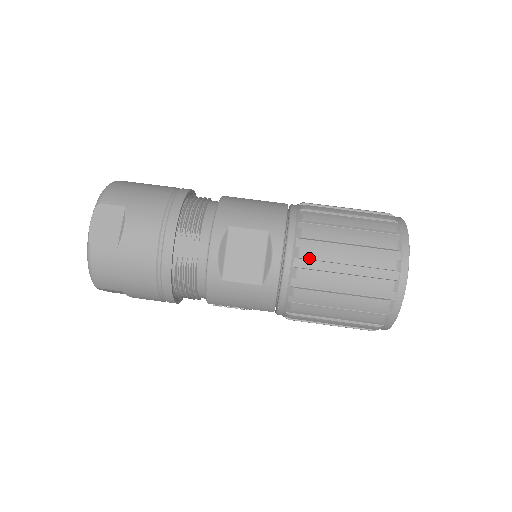
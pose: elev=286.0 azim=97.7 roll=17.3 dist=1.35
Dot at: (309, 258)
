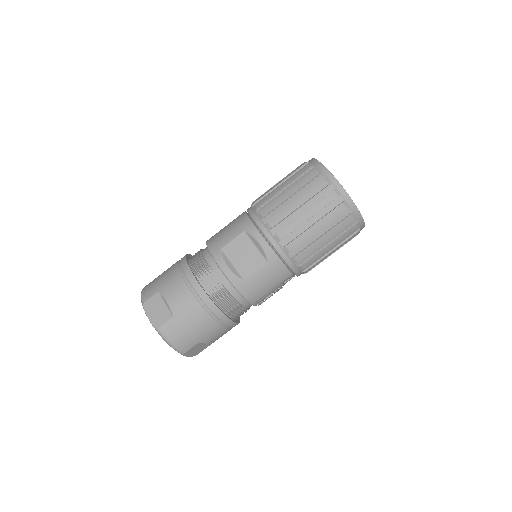
Dot at: (277, 223)
